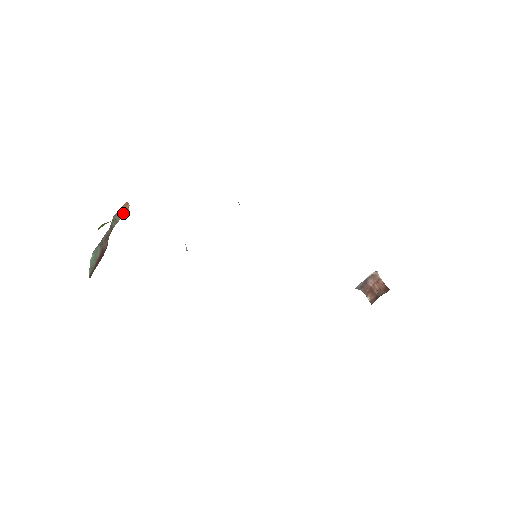
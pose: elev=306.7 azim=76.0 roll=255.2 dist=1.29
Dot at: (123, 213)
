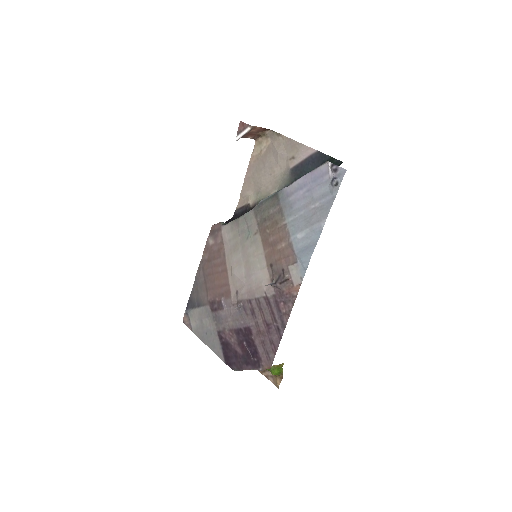
Dot at: occluded
